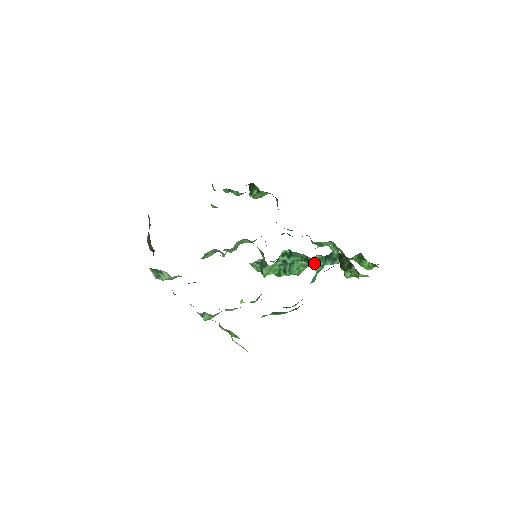
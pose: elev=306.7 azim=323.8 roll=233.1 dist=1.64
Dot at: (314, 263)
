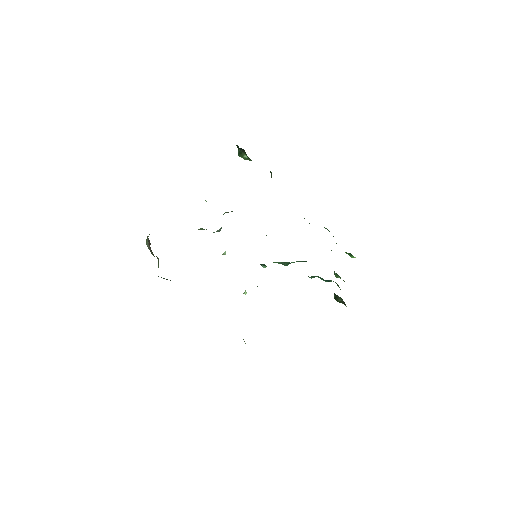
Dot at: (311, 277)
